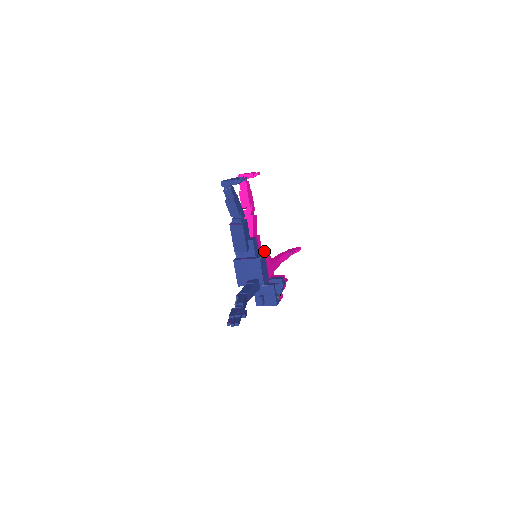
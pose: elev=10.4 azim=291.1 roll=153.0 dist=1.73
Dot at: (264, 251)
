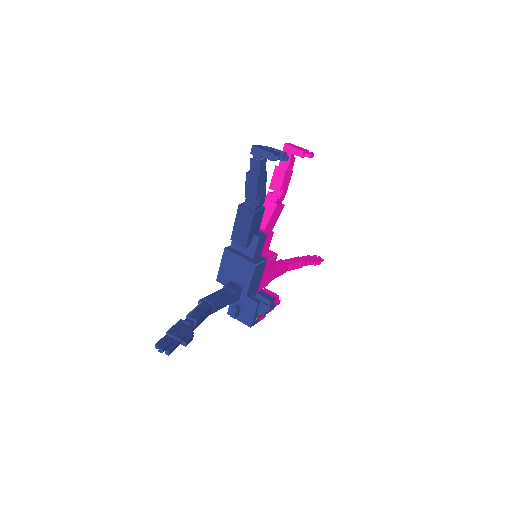
Dot at: (269, 254)
